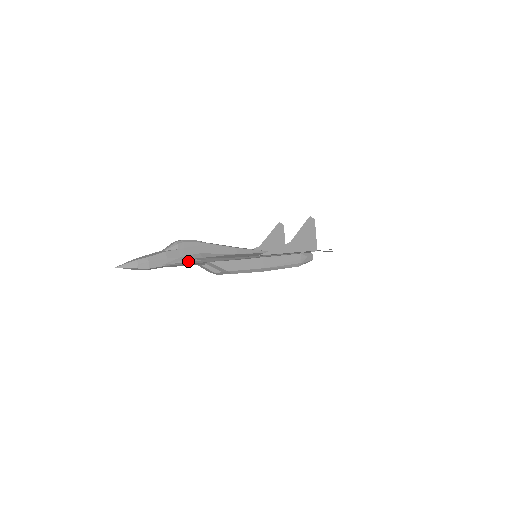
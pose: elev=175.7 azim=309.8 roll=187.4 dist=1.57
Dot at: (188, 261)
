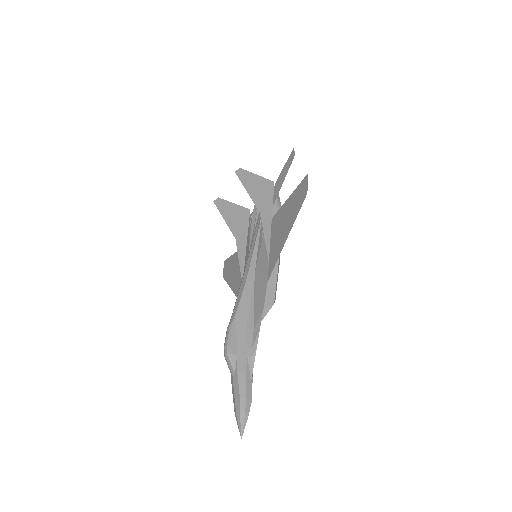
Dot at: (255, 350)
